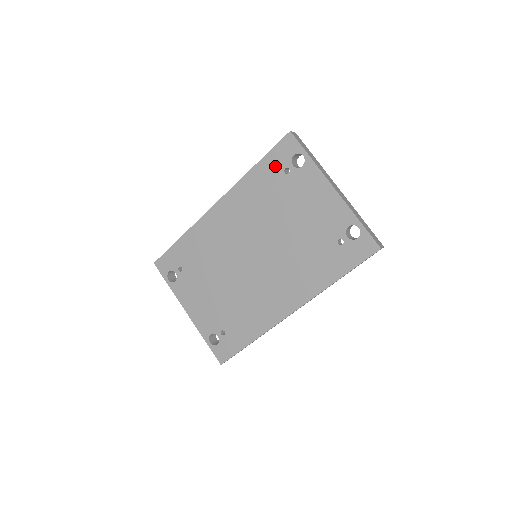
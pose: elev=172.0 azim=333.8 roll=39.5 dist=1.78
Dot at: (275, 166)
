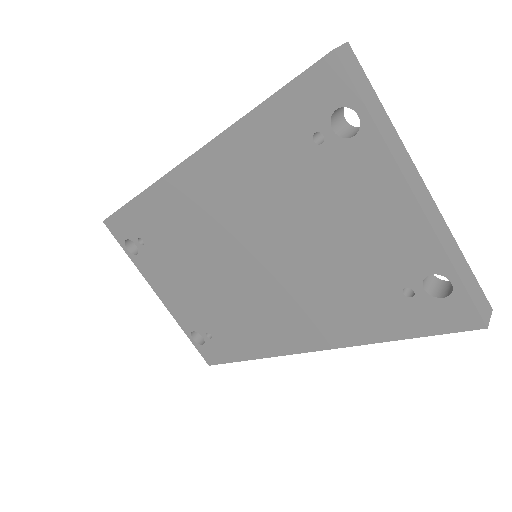
Dot at: (294, 122)
